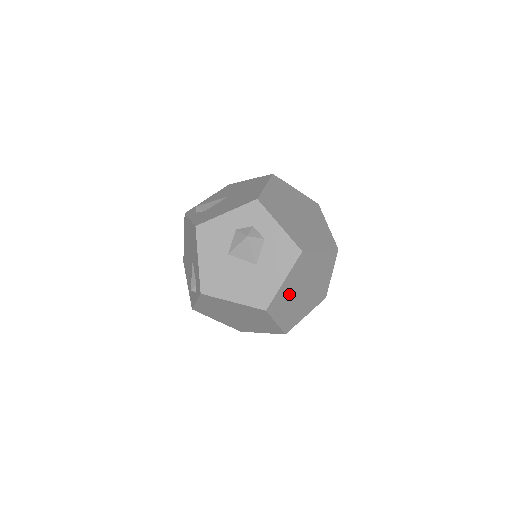
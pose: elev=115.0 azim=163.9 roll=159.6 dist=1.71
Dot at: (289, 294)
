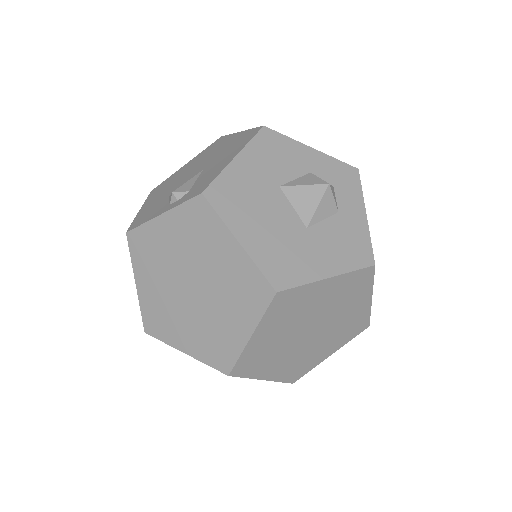
Dot at: (304, 310)
